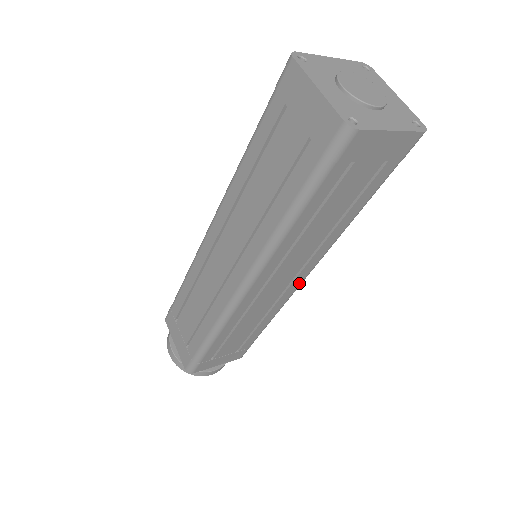
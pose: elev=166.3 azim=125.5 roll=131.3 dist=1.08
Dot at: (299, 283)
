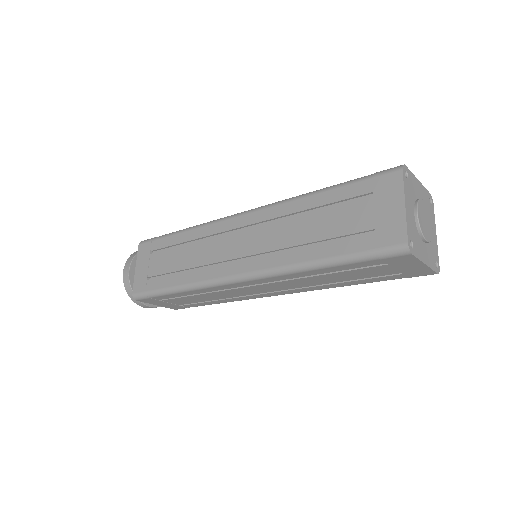
Dot at: (271, 295)
